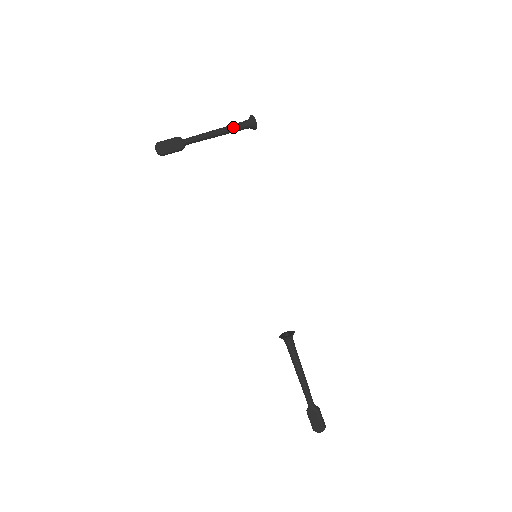
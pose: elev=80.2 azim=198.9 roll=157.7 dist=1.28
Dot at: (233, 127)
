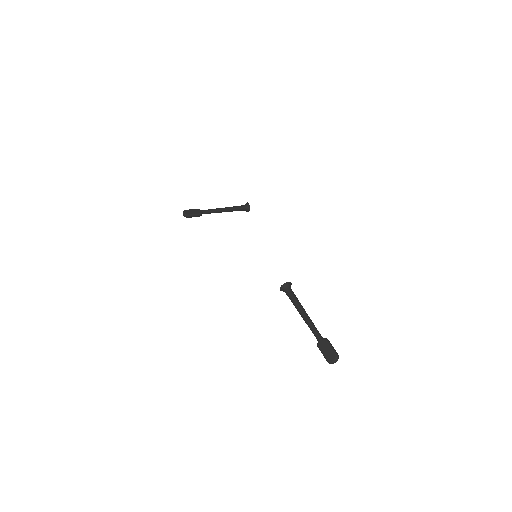
Dot at: (234, 207)
